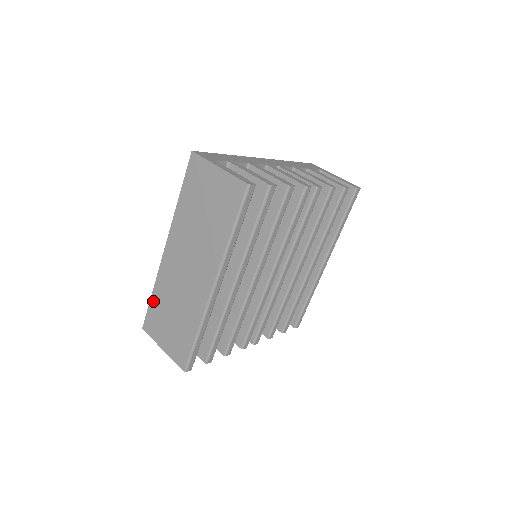
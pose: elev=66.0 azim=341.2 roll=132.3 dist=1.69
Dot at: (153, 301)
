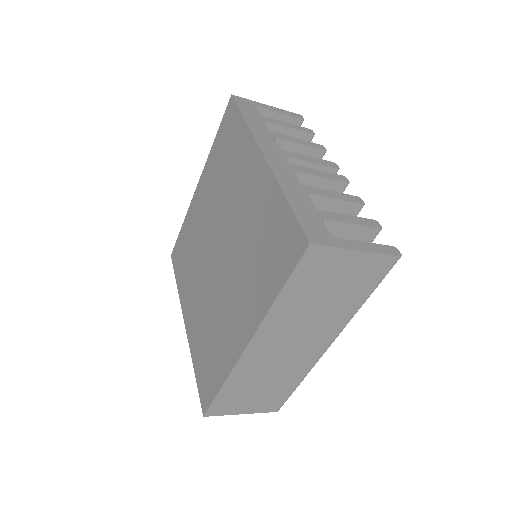
Dot at: (224, 392)
